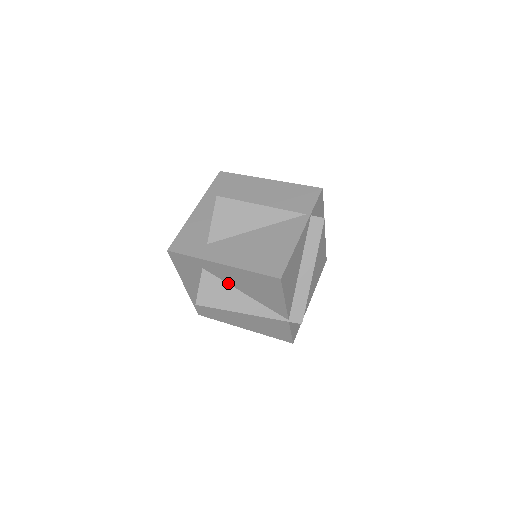
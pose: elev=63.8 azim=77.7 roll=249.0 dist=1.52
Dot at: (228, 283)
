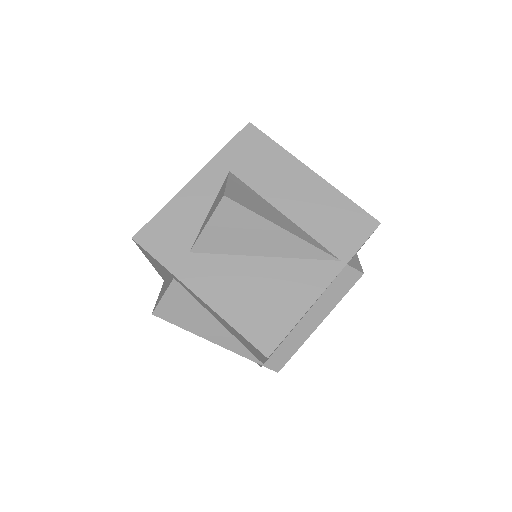
Dot at: (202, 305)
